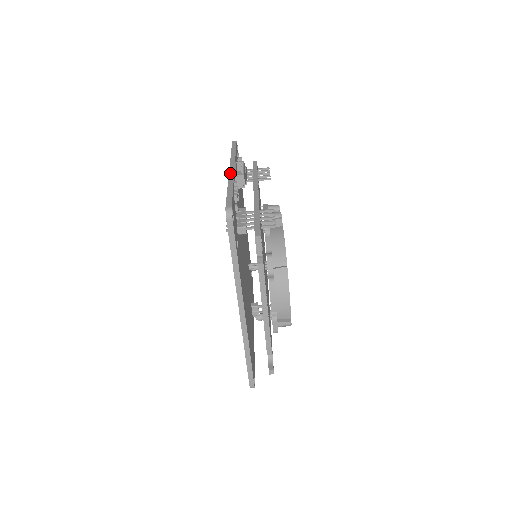
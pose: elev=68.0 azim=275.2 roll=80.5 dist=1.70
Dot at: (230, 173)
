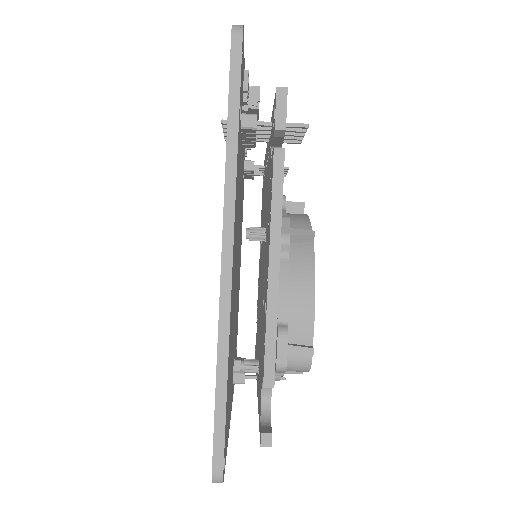
Dot at: occluded
